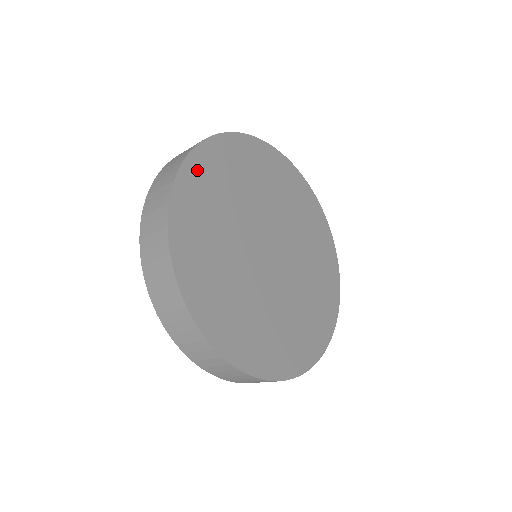
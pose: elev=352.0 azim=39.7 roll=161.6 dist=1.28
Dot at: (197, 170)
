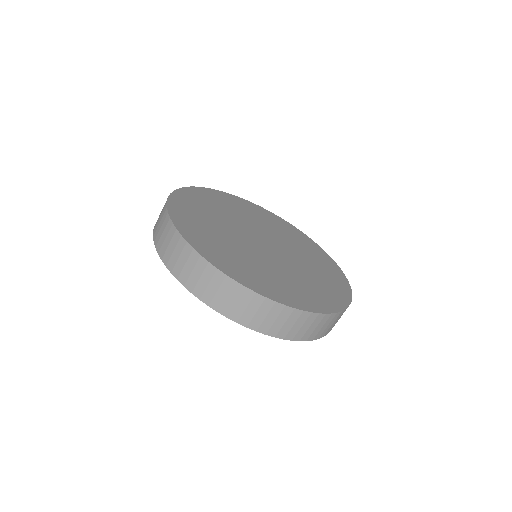
Dot at: (183, 198)
